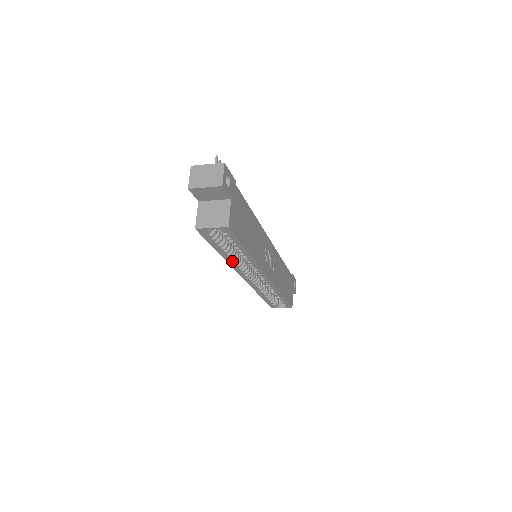
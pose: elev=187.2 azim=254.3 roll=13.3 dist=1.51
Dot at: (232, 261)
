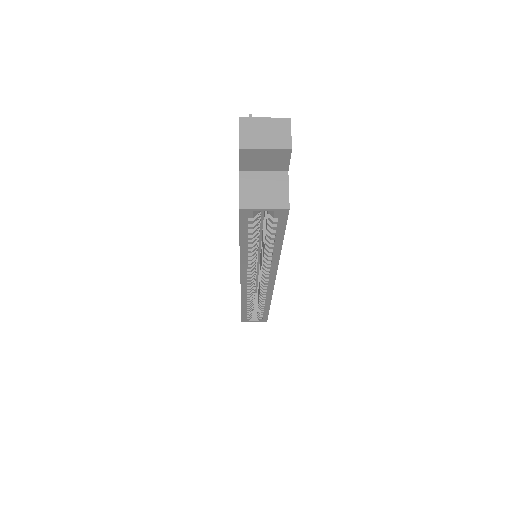
Dot at: (247, 260)
